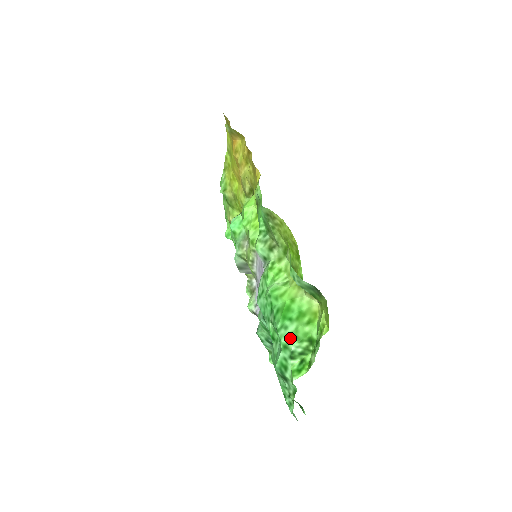
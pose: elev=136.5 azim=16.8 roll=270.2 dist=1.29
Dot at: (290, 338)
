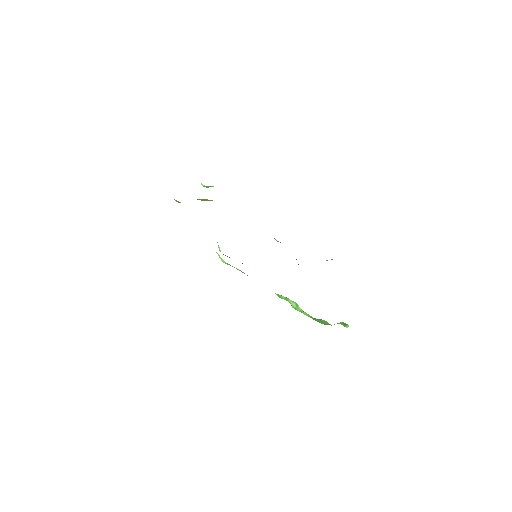
Dot at: occluded
